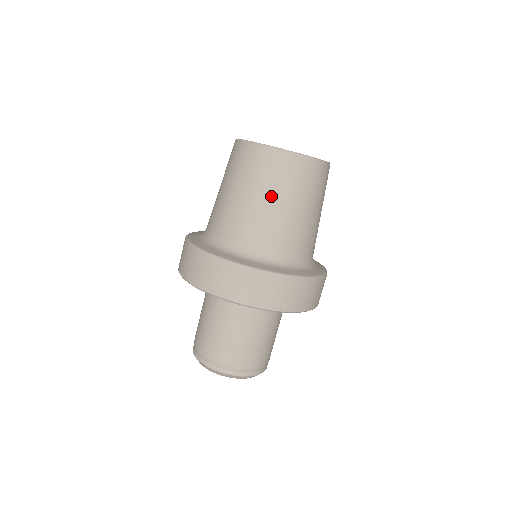
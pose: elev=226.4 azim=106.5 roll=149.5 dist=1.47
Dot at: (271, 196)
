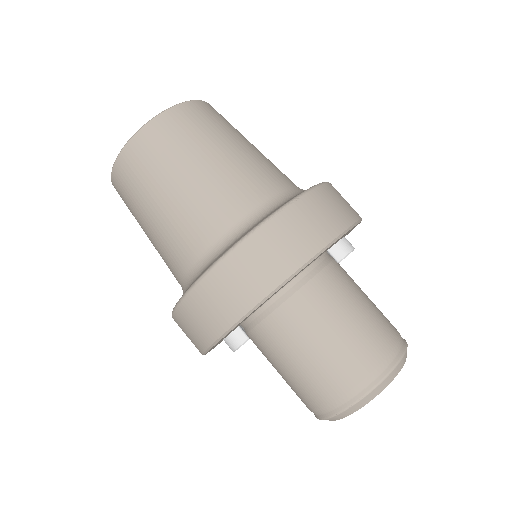
Dot at: (168, 183)
